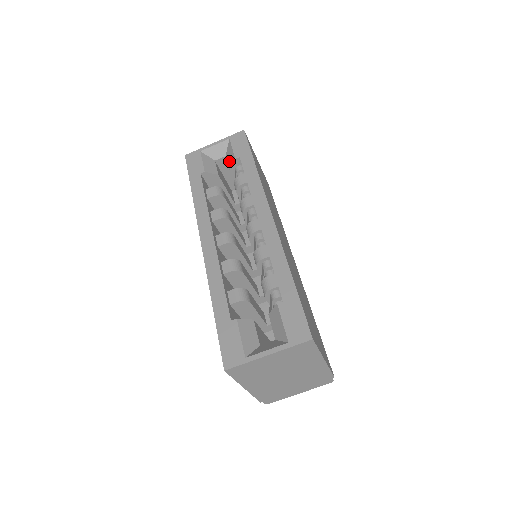
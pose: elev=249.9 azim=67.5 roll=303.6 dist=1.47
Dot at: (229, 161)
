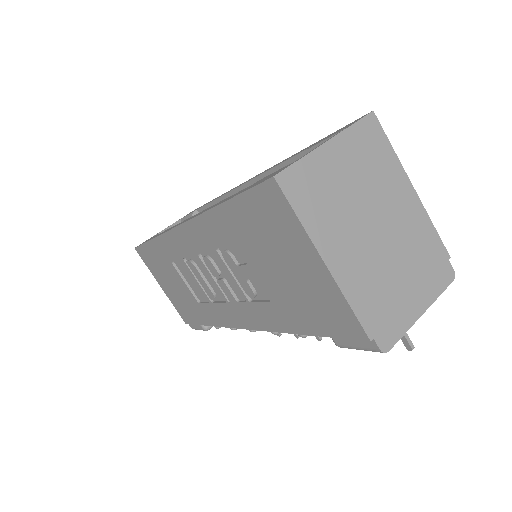
Dot at: occluded
